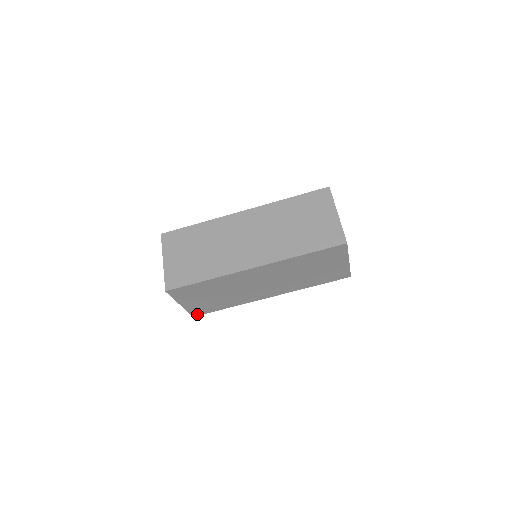
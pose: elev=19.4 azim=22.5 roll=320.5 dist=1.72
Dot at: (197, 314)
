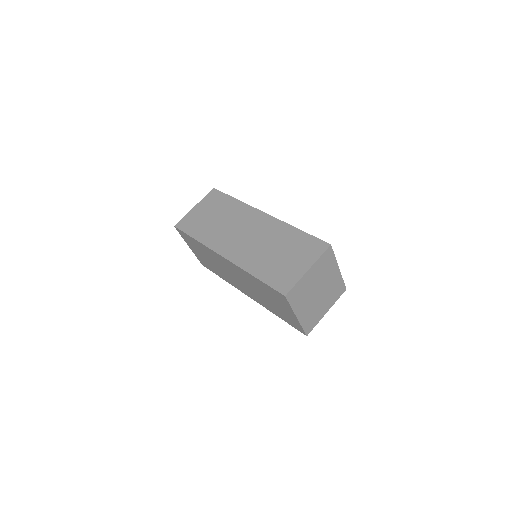
Dot at: (204, 265)
